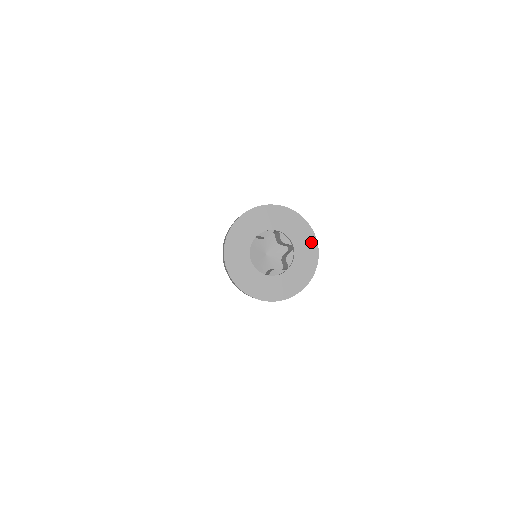
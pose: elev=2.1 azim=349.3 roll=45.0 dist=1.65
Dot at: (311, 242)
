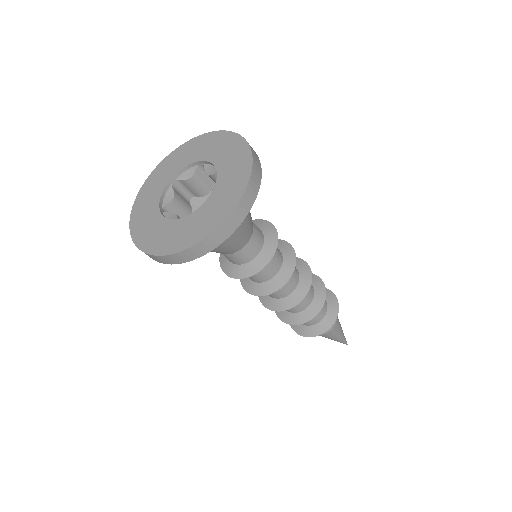
Dot at: (242, 154)
